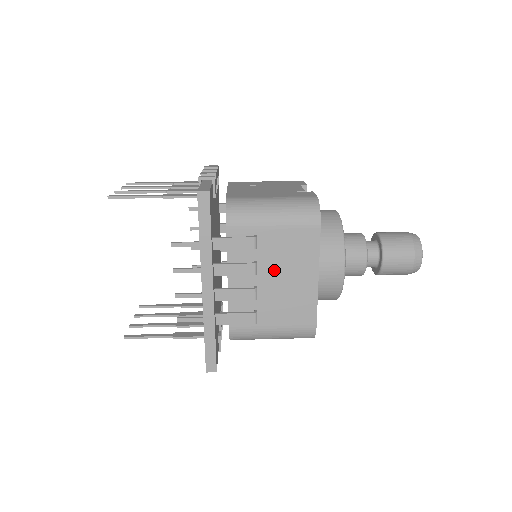
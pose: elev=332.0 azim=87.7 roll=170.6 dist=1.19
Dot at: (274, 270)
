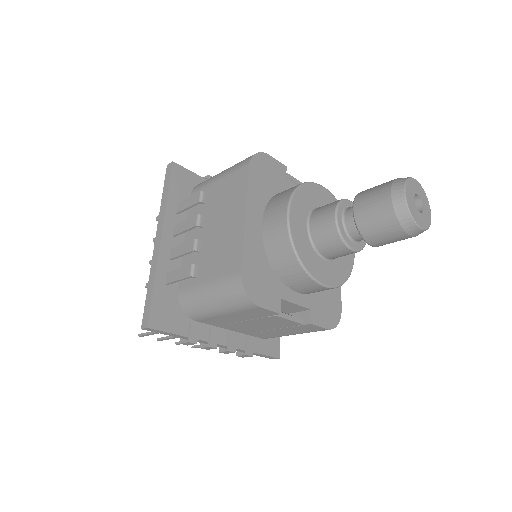
Dot at: (214, 220)
